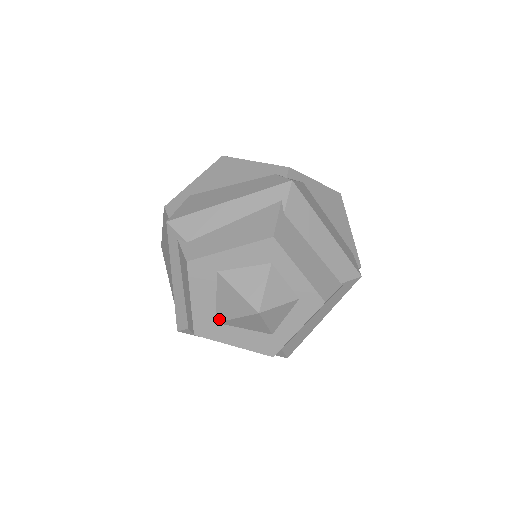
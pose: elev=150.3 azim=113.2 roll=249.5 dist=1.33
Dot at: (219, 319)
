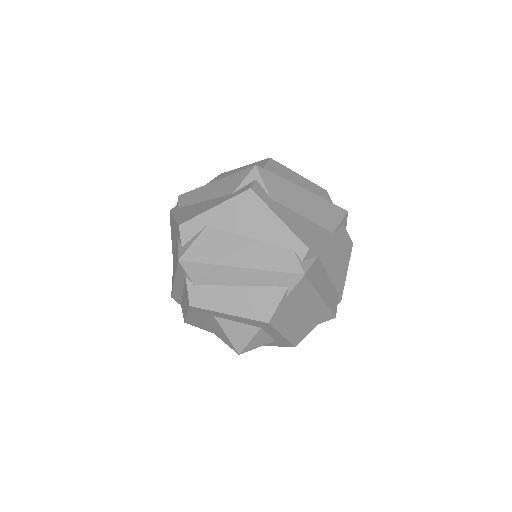
Dot at: (207, 327)
